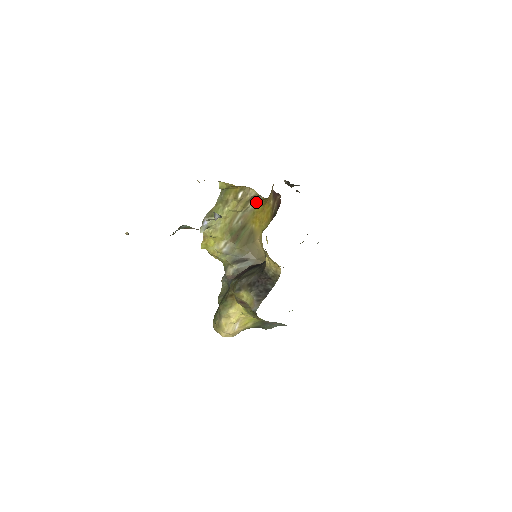
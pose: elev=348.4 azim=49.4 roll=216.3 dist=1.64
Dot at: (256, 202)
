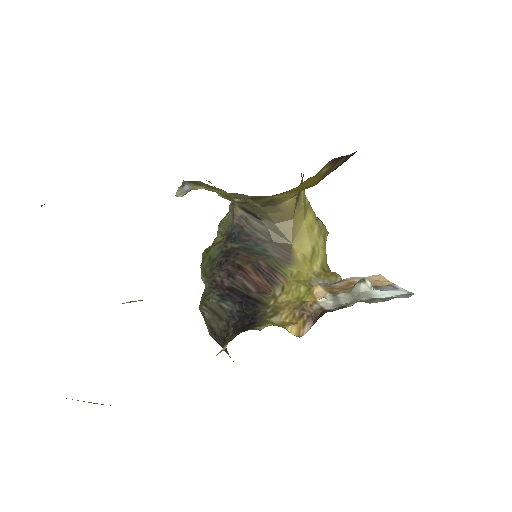
Dot at: occluded
